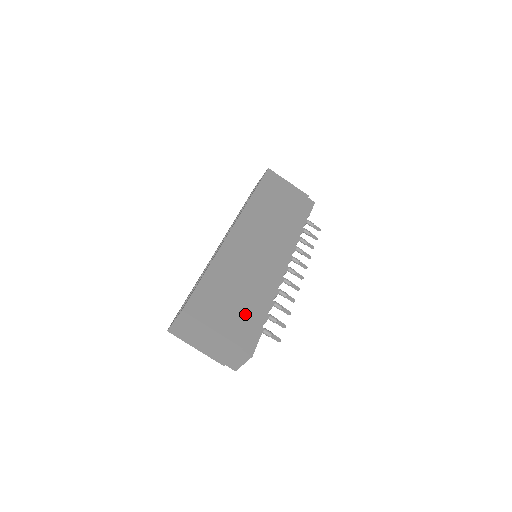
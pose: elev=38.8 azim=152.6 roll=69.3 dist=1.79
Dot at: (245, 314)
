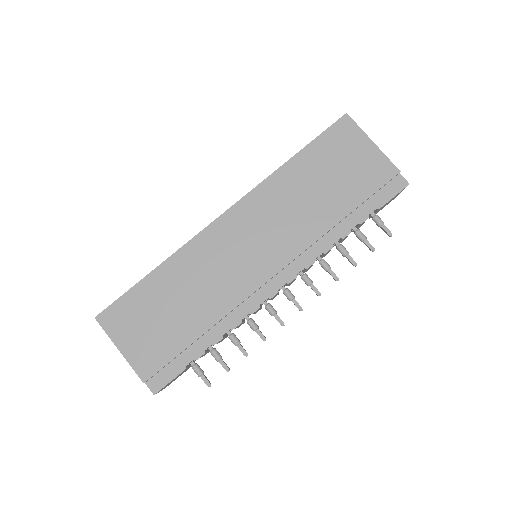
Dot at: (170, 343)
